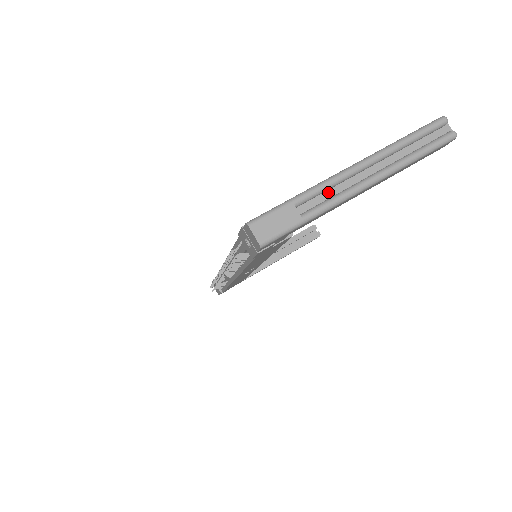
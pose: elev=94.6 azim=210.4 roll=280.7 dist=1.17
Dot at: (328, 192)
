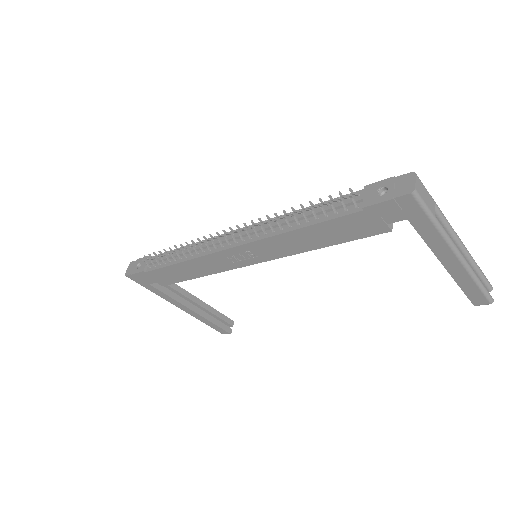
Dot at: occluded
